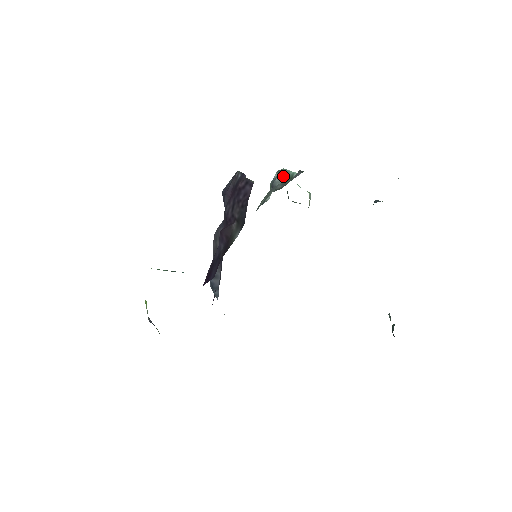
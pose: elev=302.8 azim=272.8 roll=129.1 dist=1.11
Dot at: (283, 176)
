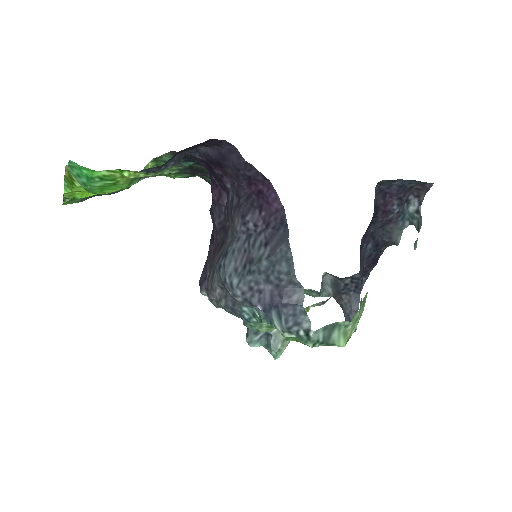
Dot at: occluded
